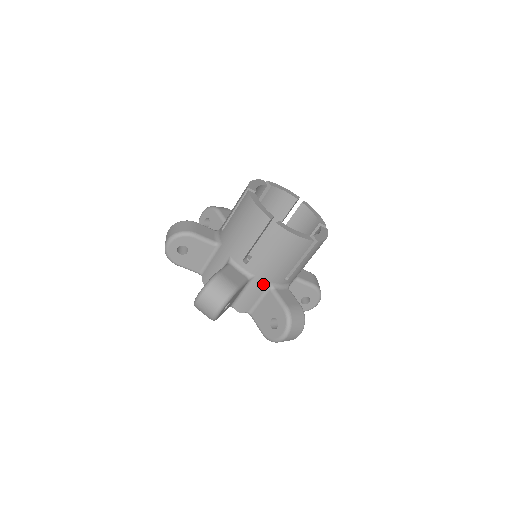
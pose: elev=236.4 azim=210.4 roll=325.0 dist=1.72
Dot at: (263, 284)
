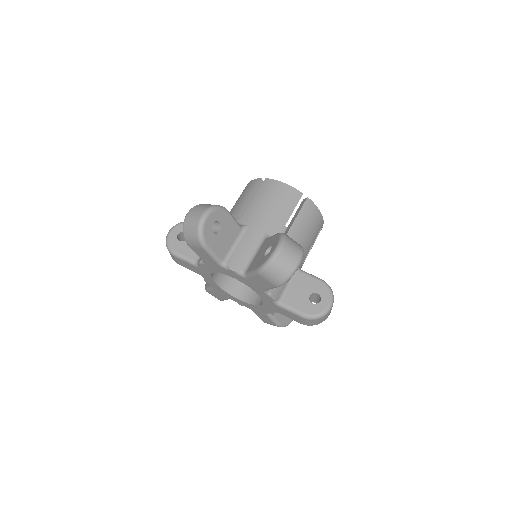
Dot at: (257, 234)
